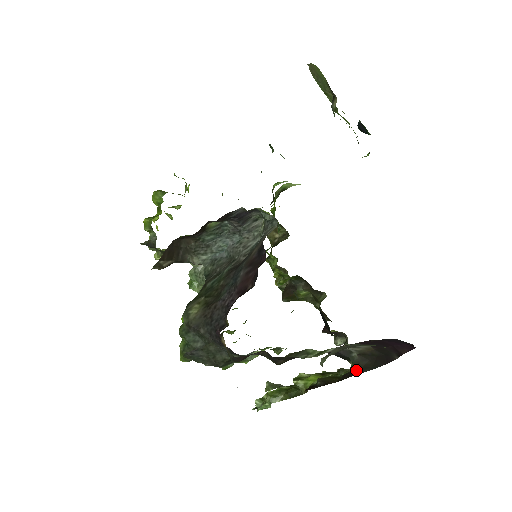
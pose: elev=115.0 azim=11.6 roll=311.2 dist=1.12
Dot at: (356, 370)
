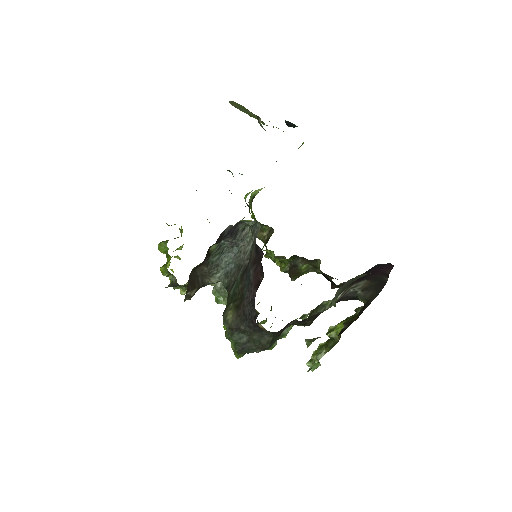
Dot at: (366, 303)
